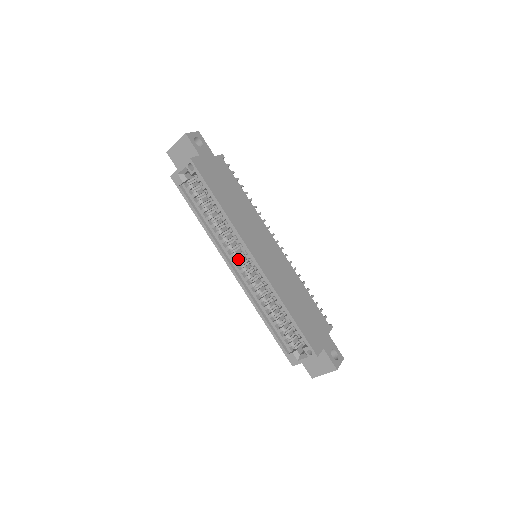
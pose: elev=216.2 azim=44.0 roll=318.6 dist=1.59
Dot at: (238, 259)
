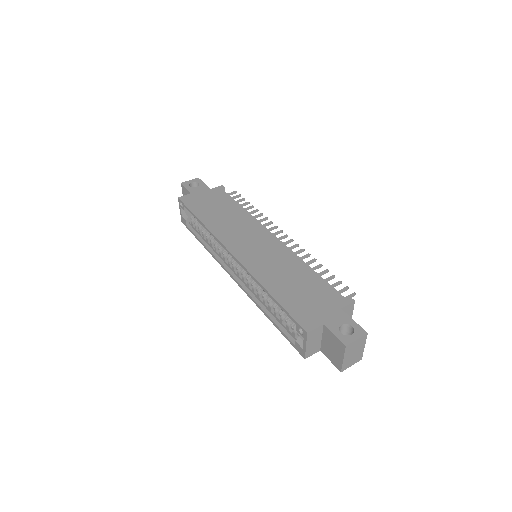
Dot at: (233, 264)
